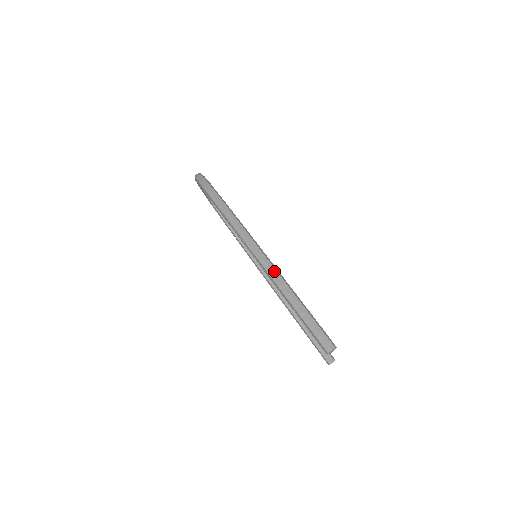
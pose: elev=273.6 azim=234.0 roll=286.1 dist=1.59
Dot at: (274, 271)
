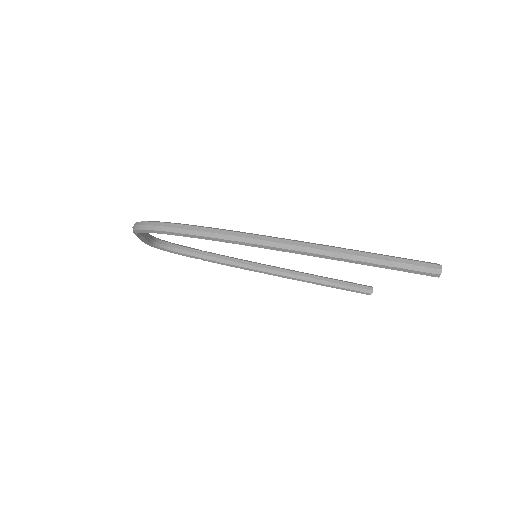
Dot at: (326, 248)
